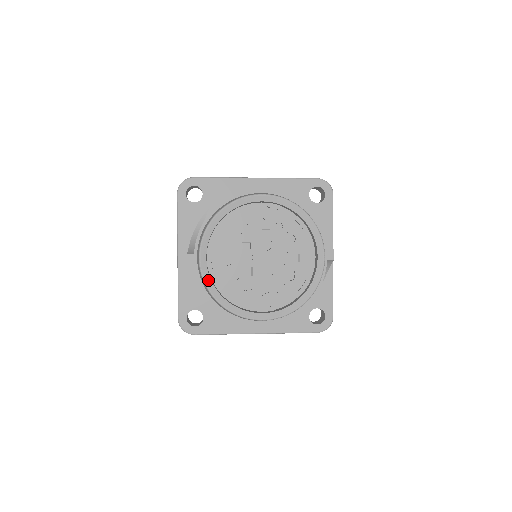
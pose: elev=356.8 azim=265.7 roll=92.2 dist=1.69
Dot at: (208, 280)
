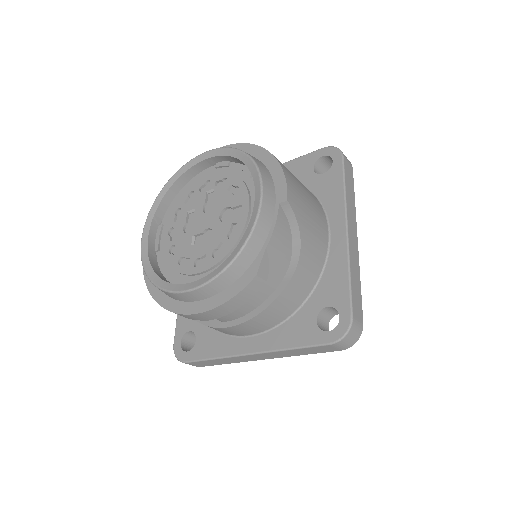
Dot at: (145, 257)
